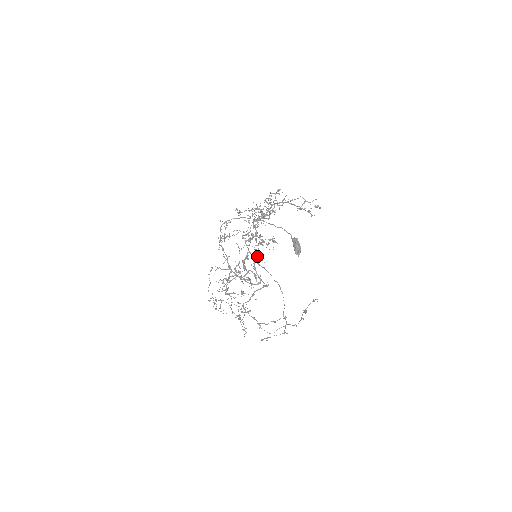
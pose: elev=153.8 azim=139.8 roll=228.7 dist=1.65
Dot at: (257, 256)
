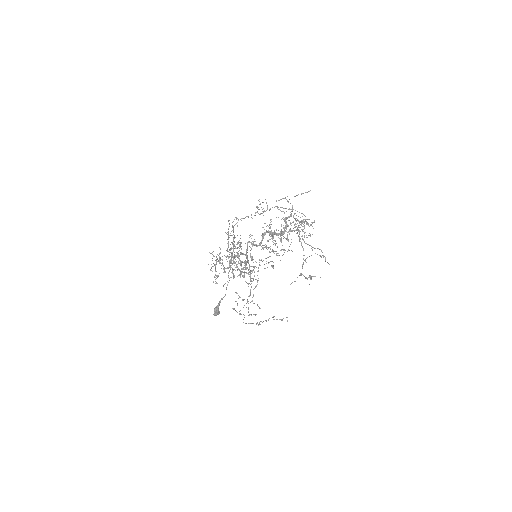
Dot at: (244, 262)
